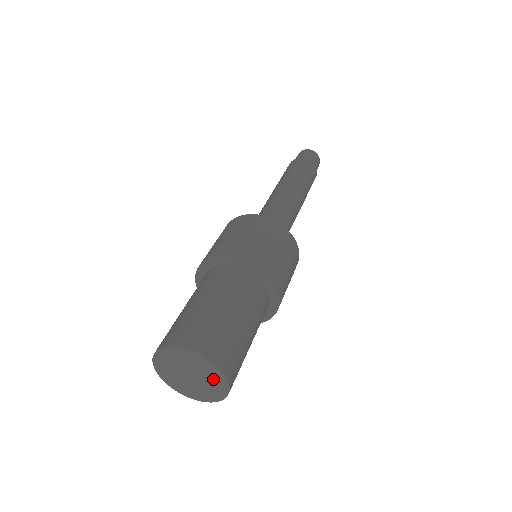
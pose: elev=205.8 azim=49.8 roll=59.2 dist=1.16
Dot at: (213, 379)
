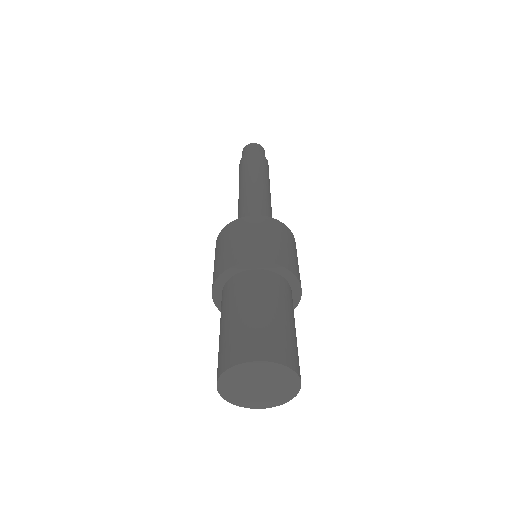
Dot at: (285, 385)
